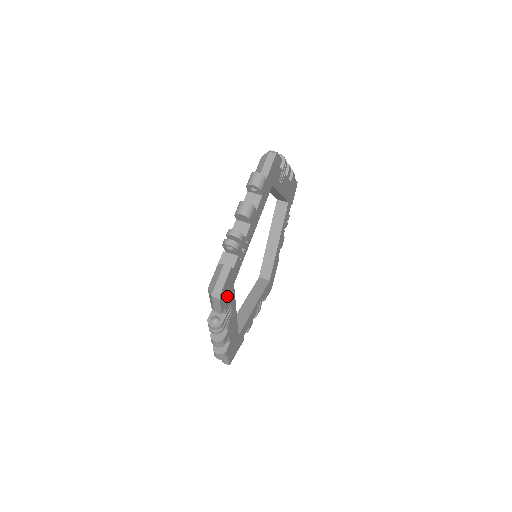
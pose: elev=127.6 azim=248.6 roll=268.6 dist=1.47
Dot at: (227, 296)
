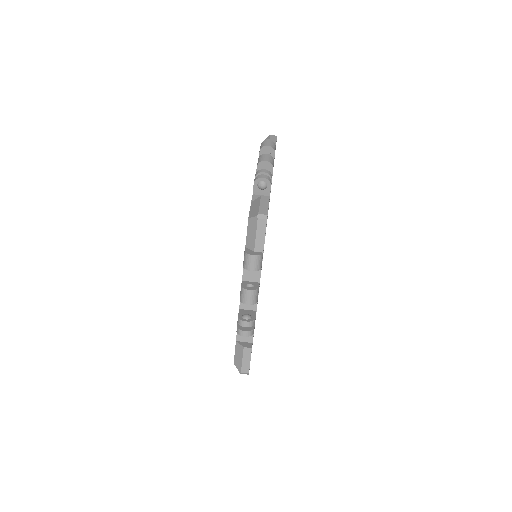
Dot at: occluded
